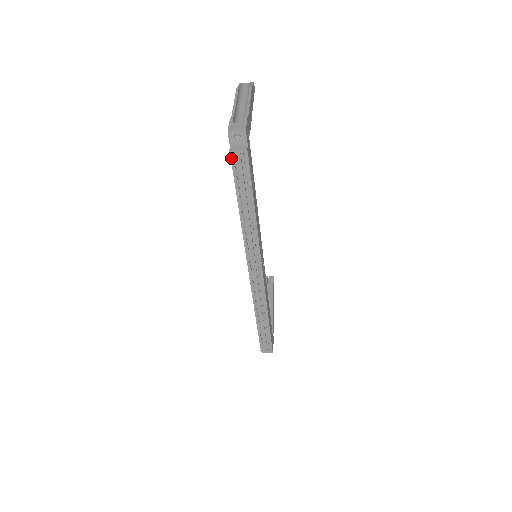
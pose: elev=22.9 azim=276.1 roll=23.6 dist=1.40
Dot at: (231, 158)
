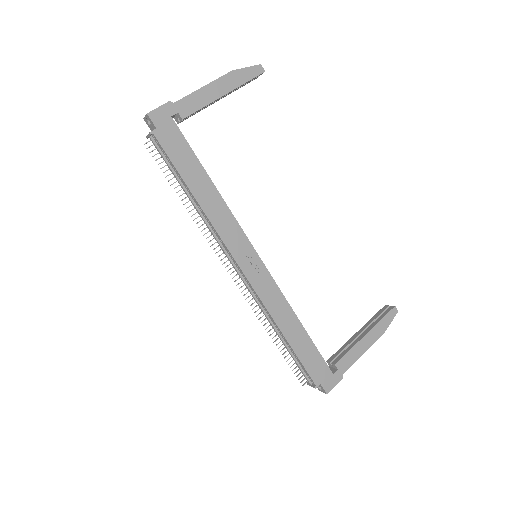
Dot at: occluded
